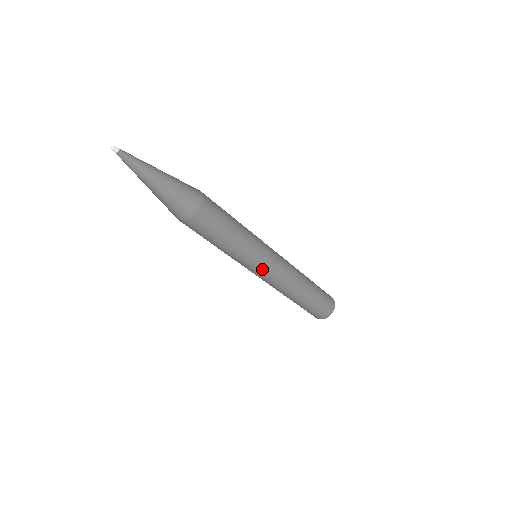
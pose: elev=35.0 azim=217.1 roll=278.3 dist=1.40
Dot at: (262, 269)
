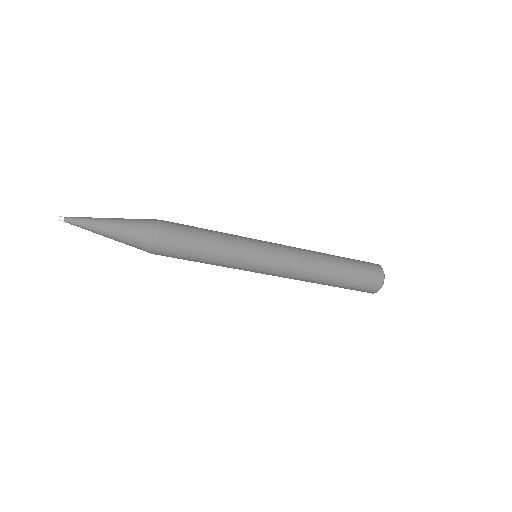
Dot at: (266, 258)
